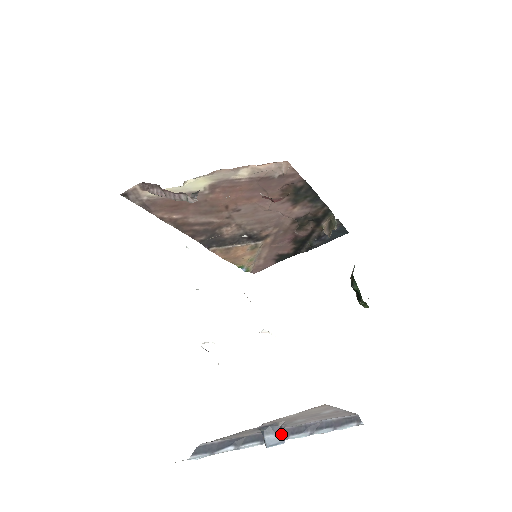
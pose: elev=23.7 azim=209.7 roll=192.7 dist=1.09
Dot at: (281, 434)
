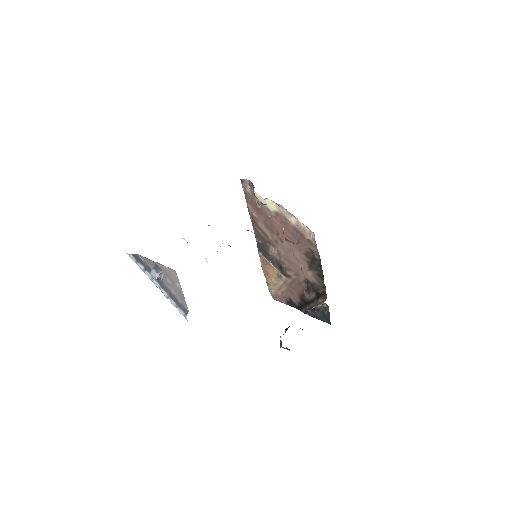
Dot at: (158, 275)
